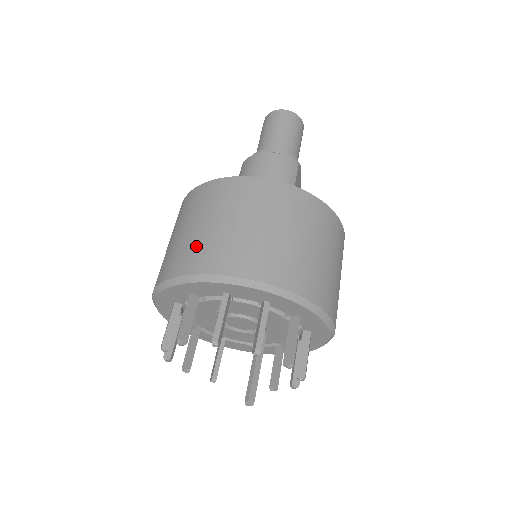
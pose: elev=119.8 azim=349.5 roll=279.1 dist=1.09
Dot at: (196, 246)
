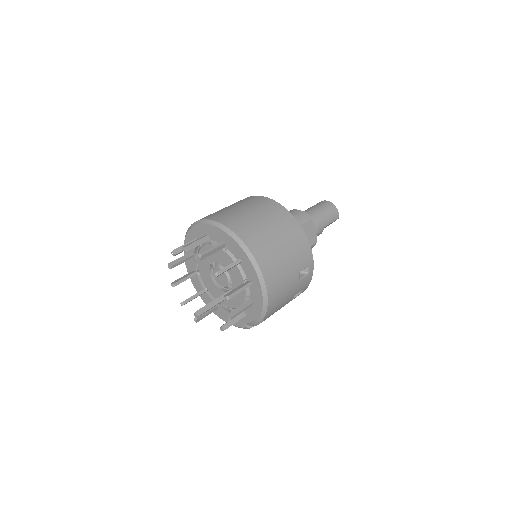
Dot at: occluded
